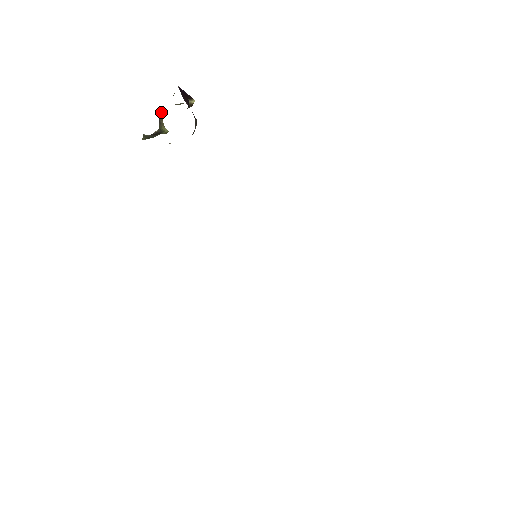
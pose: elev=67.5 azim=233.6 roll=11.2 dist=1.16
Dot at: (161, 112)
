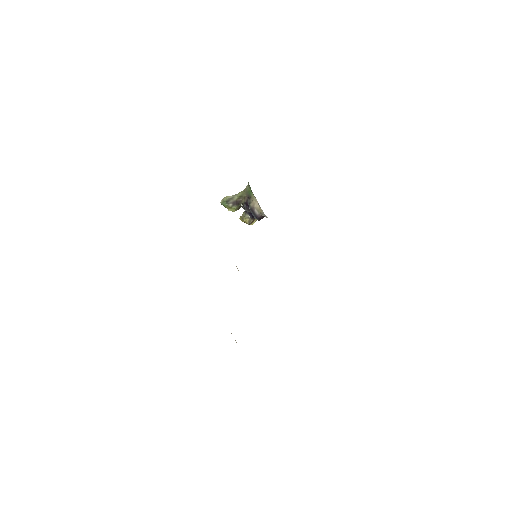
Dot at: (239, 207)
